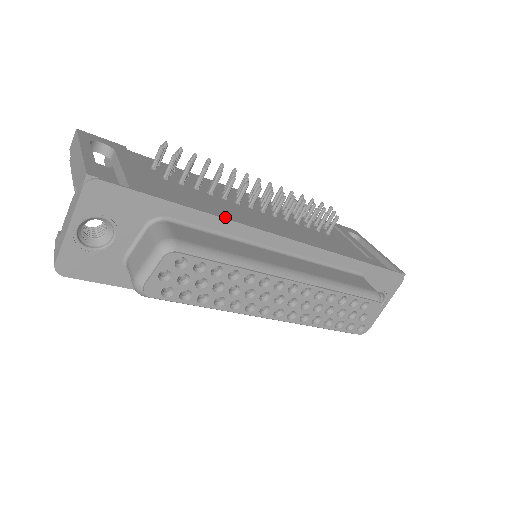
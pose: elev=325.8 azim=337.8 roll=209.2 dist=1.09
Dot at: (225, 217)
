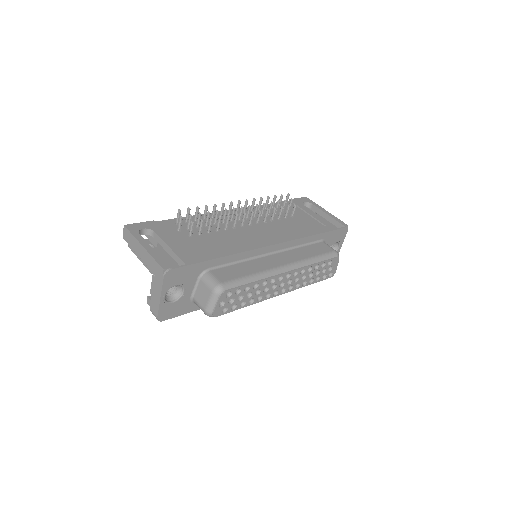
Dot at: (238, 252)
